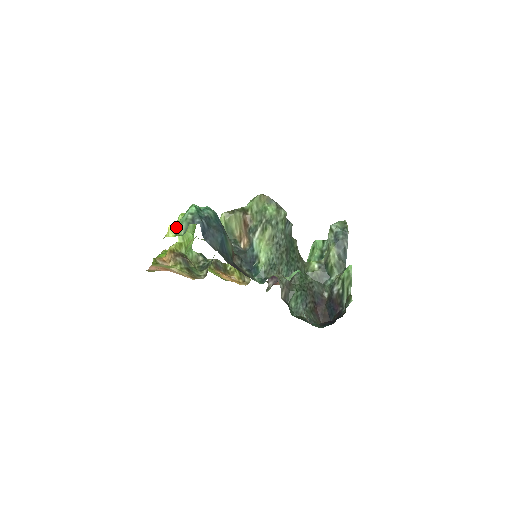
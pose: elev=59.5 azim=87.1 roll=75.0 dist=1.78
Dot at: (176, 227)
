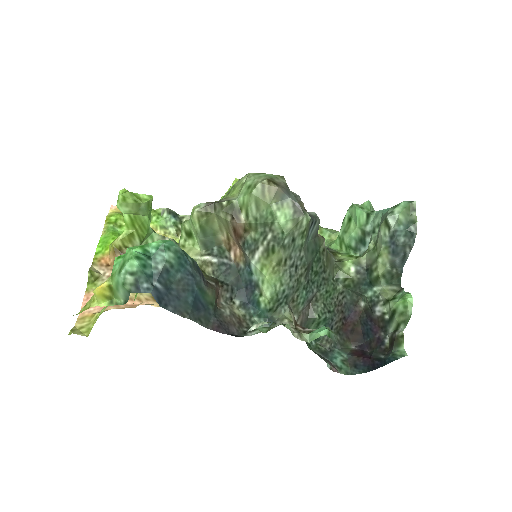
Dot at: (108, 289)
